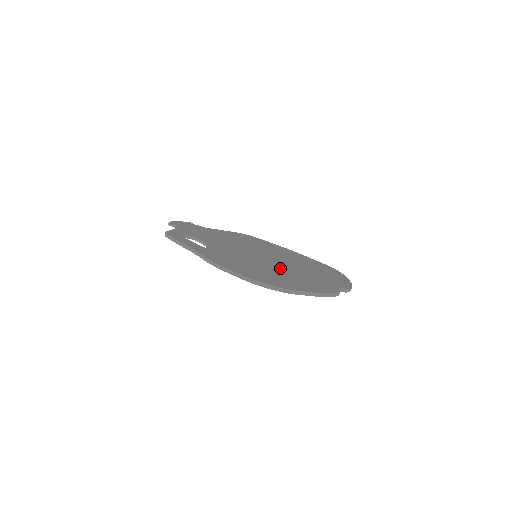
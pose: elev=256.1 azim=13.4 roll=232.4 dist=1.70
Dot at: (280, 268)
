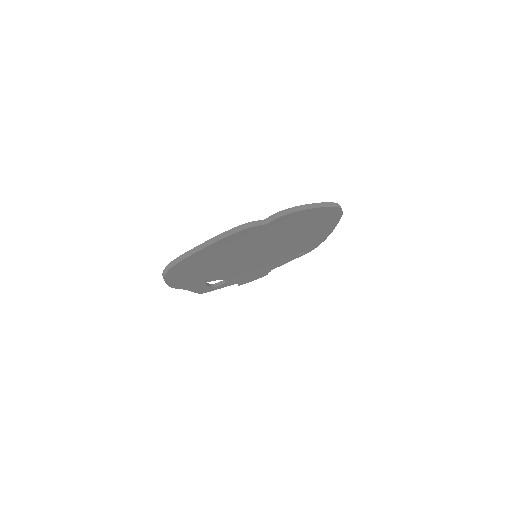
Dot at: occluded
